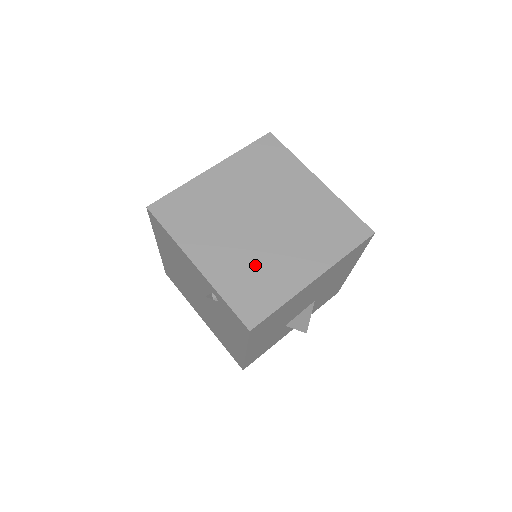
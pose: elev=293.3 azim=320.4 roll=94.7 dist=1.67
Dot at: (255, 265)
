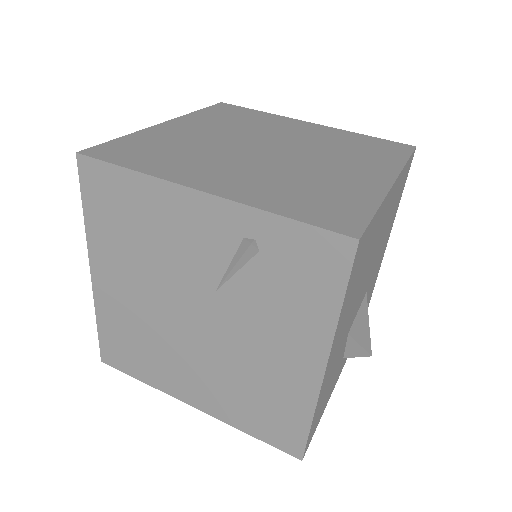
Dot at: (298, 180)
